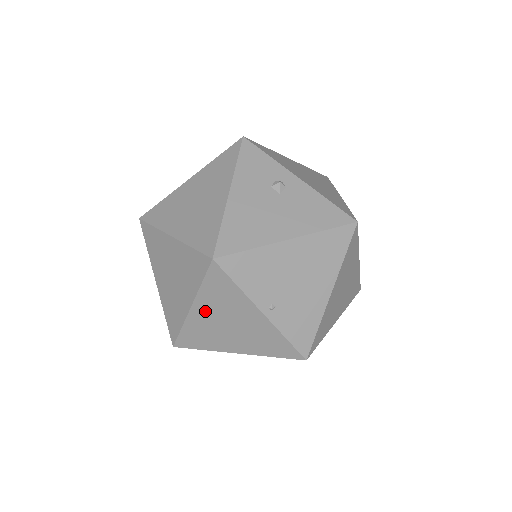
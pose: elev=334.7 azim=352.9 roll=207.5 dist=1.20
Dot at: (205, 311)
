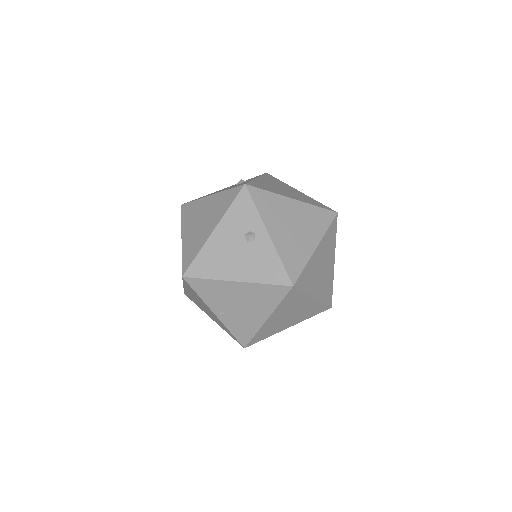
Dot at: (190, 293)
